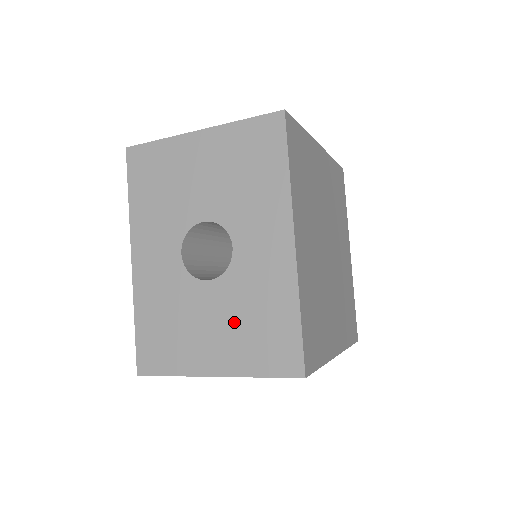
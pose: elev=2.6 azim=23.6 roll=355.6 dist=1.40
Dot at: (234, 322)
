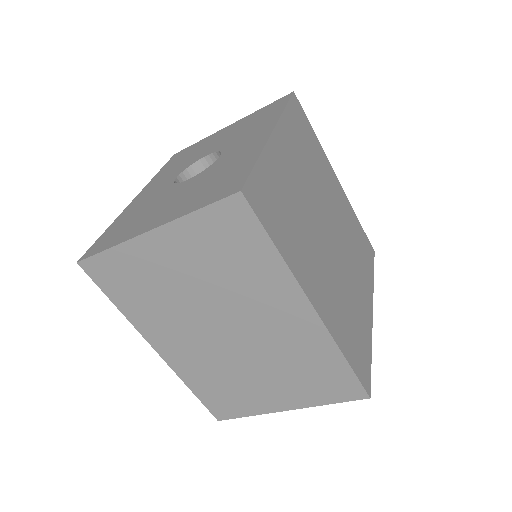
Dot at: (194, 190)
